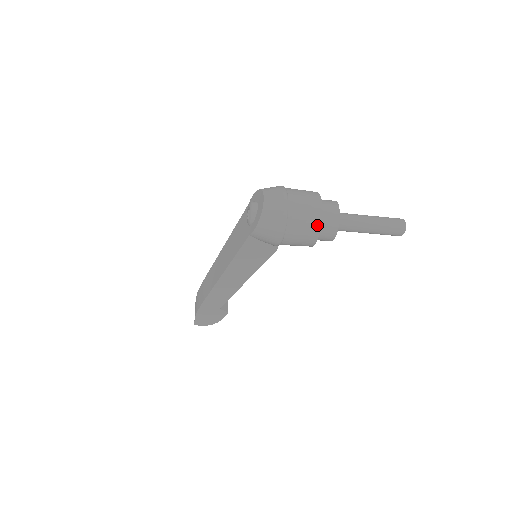
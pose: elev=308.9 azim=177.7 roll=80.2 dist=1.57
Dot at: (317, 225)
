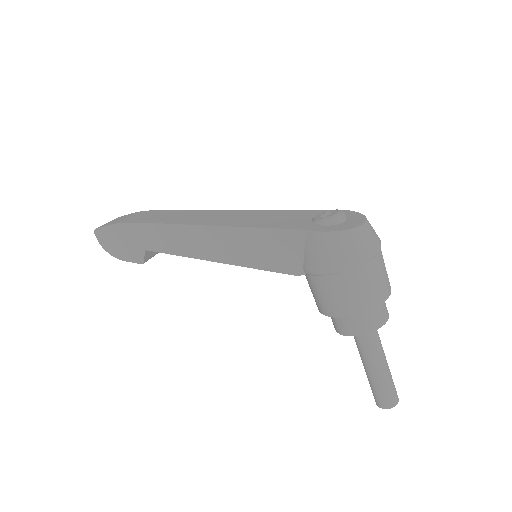
Dot at: (368, 305)
